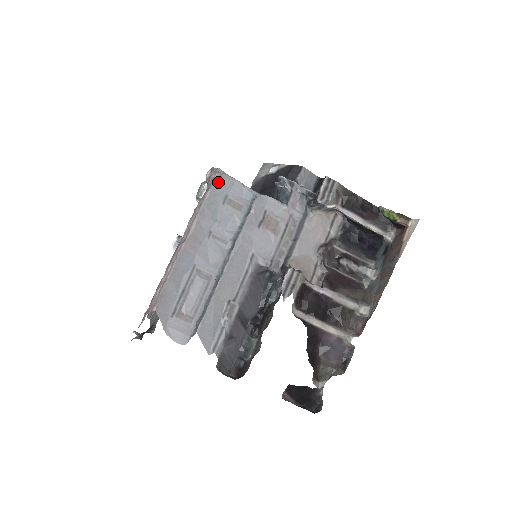
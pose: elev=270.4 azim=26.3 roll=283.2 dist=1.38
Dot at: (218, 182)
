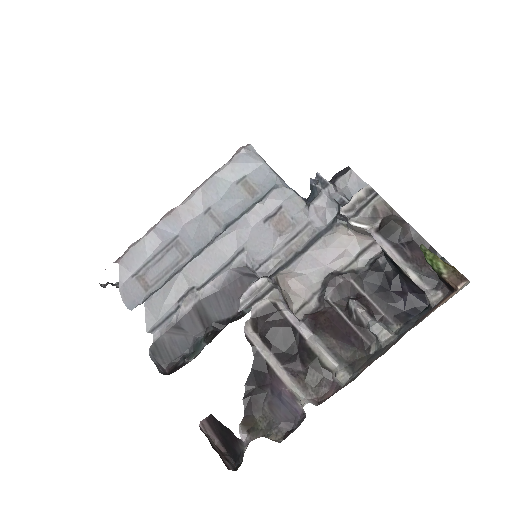
Dot at: (240, 158)
